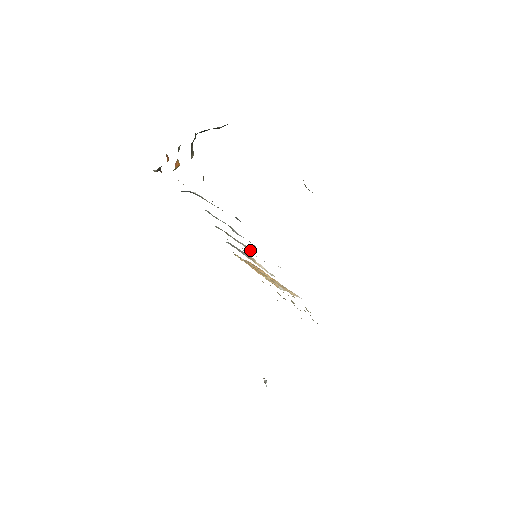
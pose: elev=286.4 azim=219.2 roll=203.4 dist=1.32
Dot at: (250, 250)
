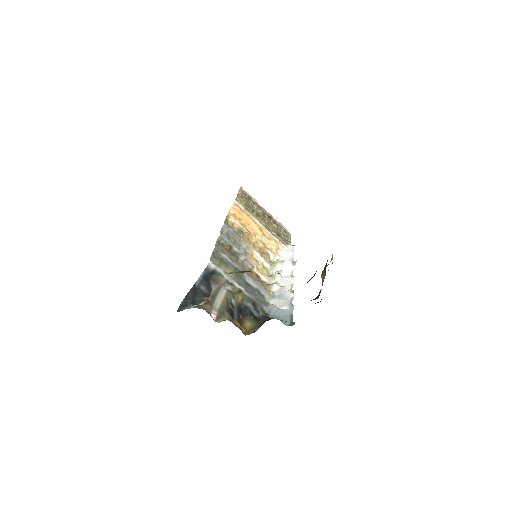
Dot at: (254, 268)
